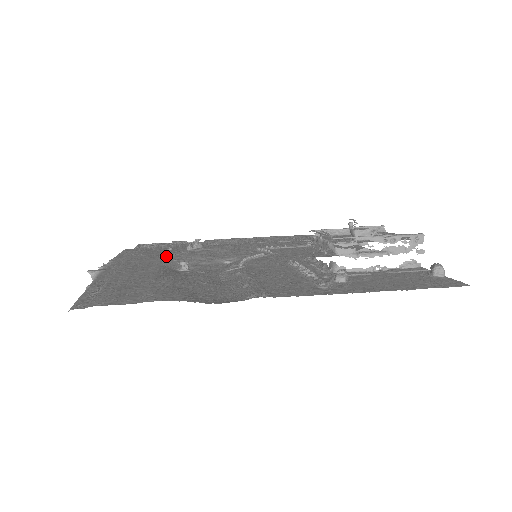
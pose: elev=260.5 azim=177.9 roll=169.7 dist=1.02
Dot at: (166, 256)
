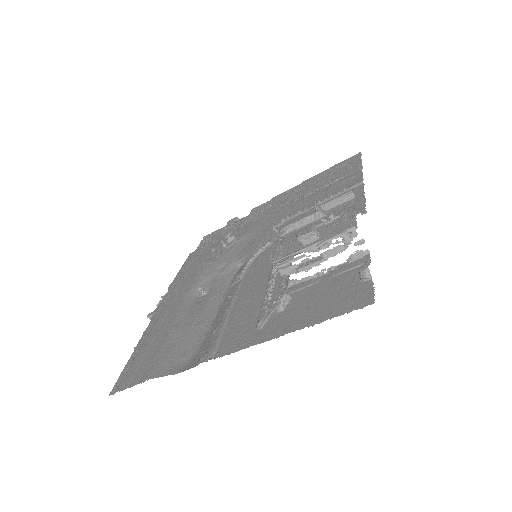
Dot at: (201, 271)
